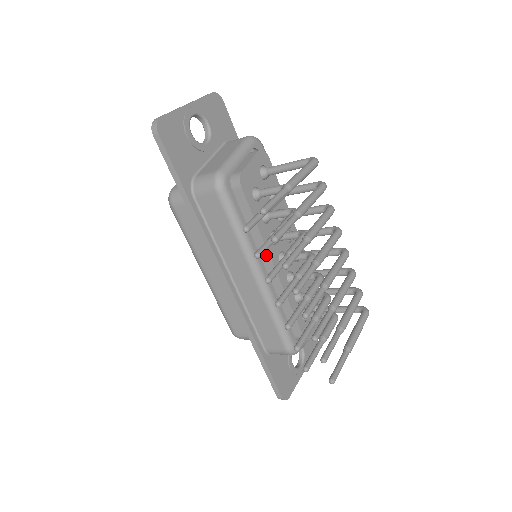
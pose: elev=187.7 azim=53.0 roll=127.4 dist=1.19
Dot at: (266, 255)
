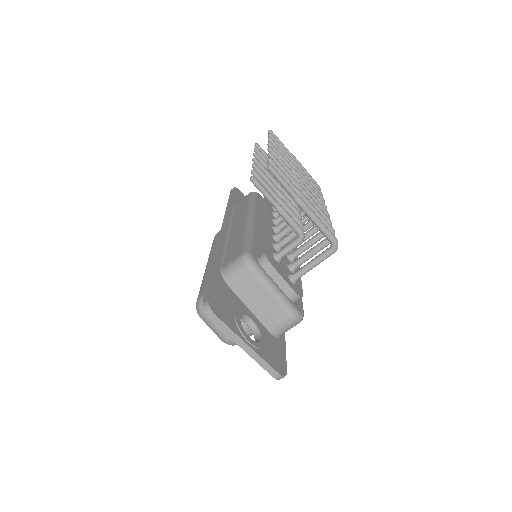
Dot at: (263, 217)
